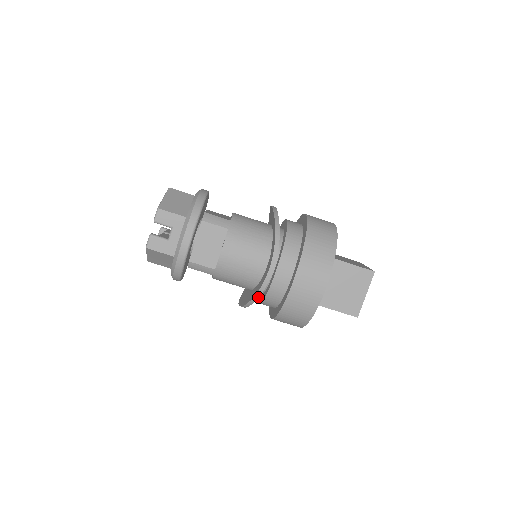
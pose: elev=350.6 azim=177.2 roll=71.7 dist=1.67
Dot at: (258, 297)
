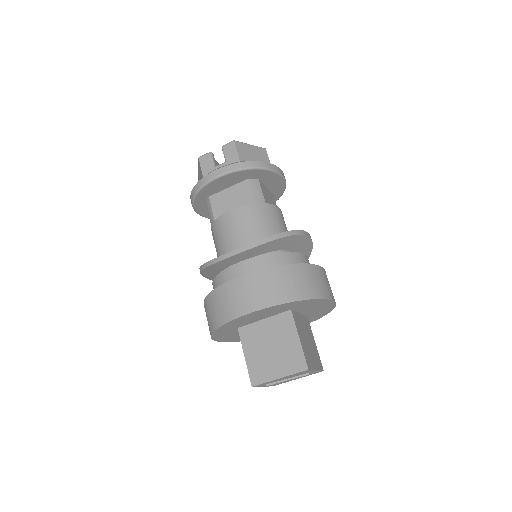
Dot at: (208, 266)
